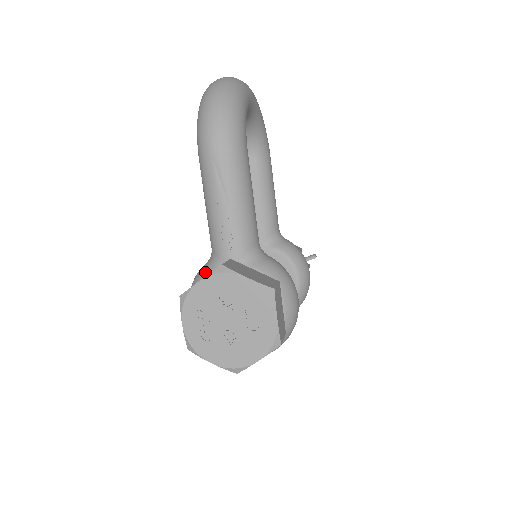
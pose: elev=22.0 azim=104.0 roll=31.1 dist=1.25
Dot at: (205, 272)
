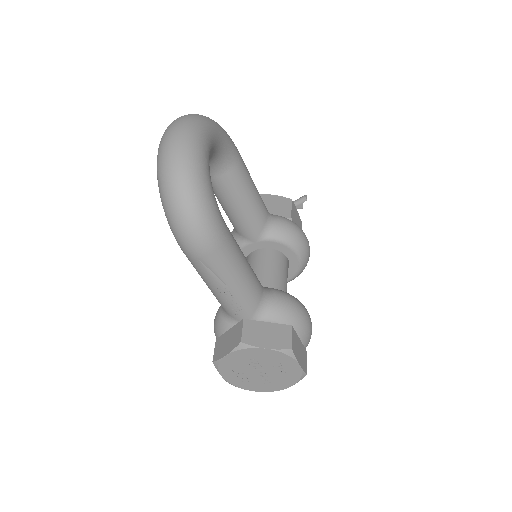
Dot at: (224, 326)
